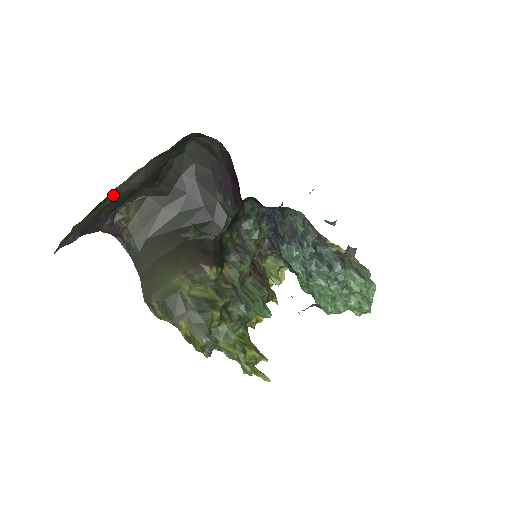
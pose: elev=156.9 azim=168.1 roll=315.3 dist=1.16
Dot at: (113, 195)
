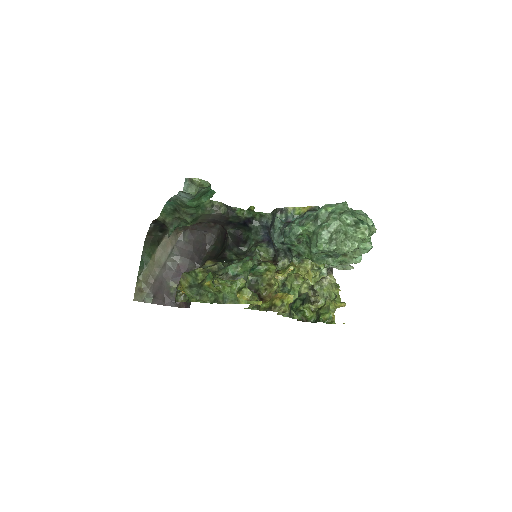
Dot at: (160, 262)
